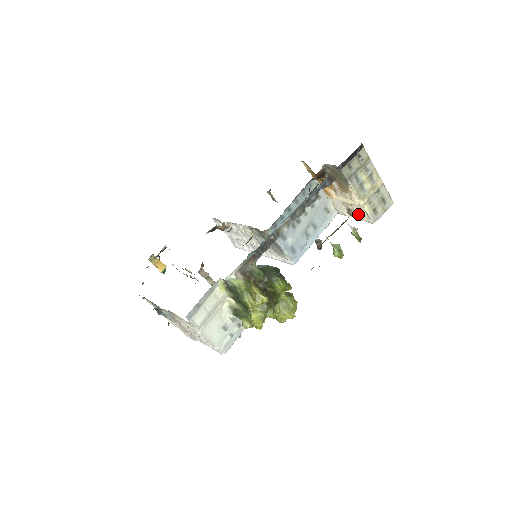
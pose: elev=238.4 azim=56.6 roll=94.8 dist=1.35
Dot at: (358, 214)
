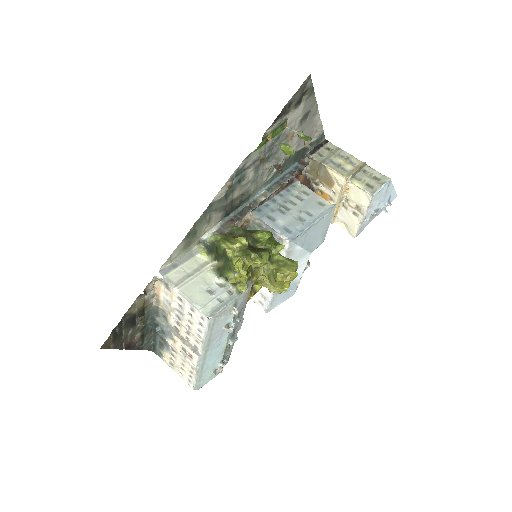
Dot at: (359, 202)
